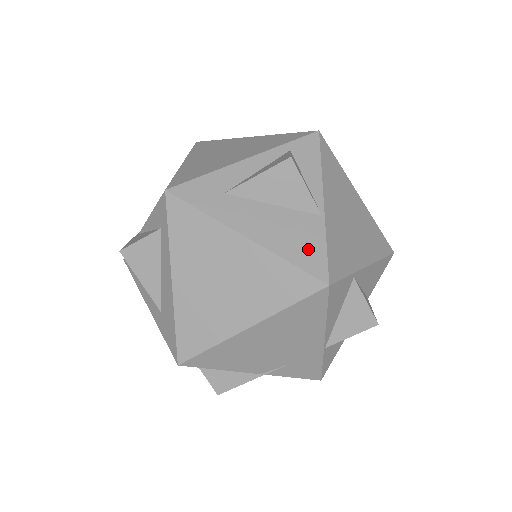
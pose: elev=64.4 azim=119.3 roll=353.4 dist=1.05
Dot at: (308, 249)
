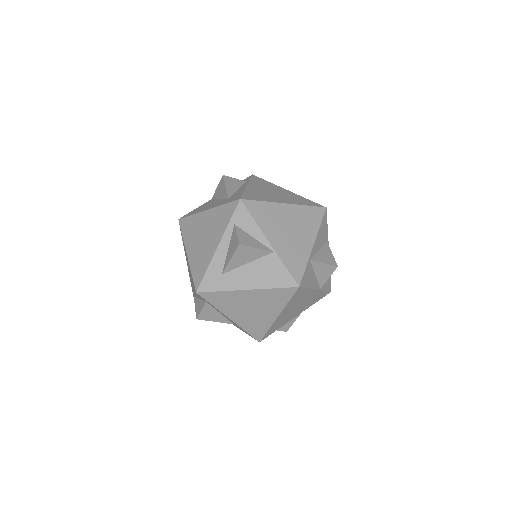
Dot at: (278, 275)
